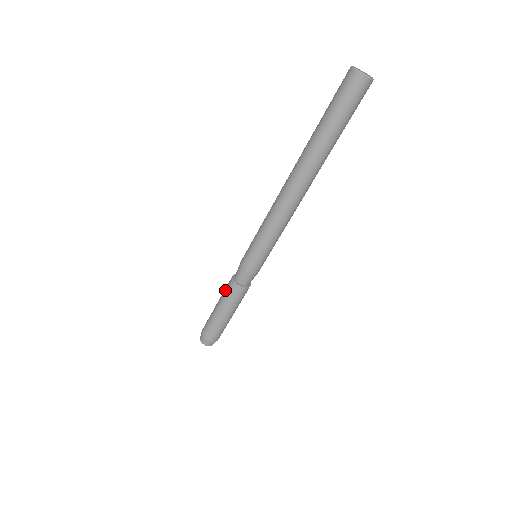
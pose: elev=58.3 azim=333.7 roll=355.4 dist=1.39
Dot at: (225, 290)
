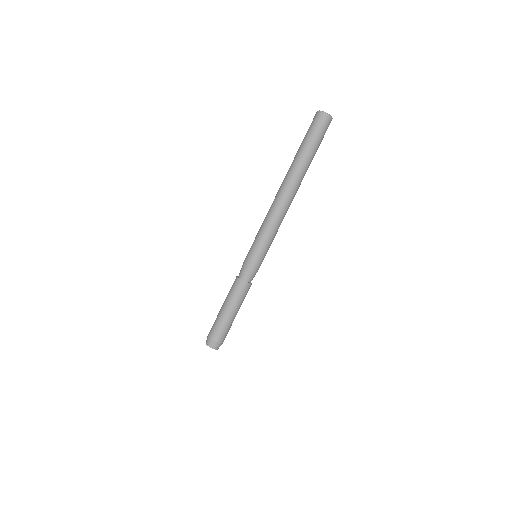
Dot at: (231, 290)
